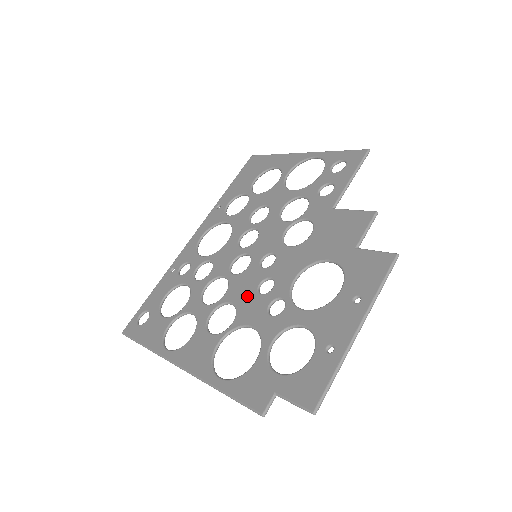
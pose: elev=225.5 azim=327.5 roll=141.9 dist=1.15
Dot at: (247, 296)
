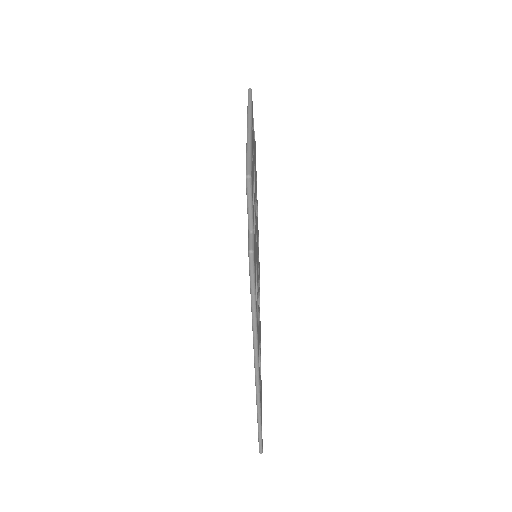
Dot at: occluded
